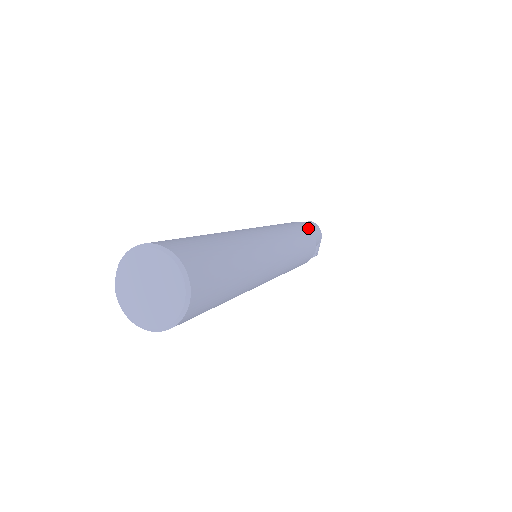
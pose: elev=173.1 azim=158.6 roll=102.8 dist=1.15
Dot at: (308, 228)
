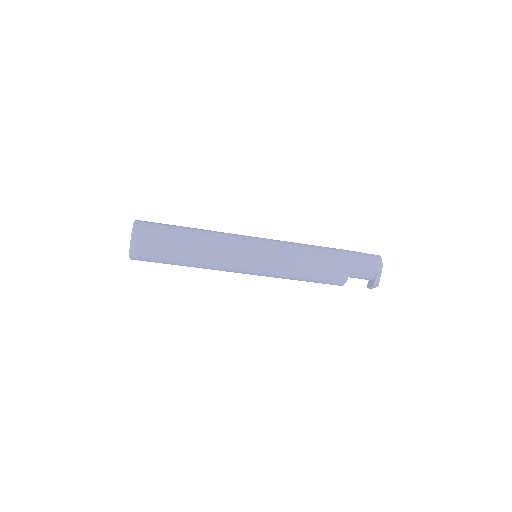
Dot at: (346, 255)
